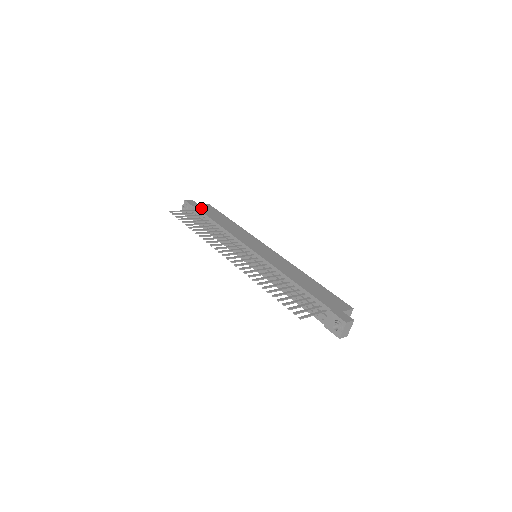
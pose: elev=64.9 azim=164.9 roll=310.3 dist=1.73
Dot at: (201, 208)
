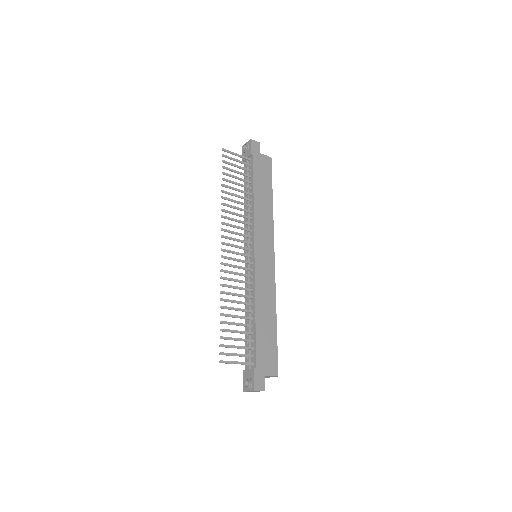
Dot at: (257, 161)
